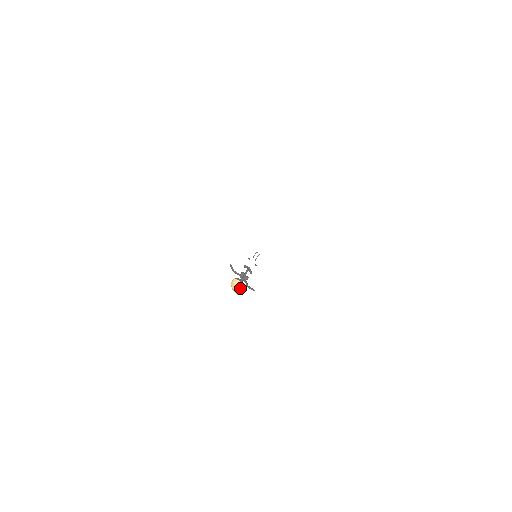
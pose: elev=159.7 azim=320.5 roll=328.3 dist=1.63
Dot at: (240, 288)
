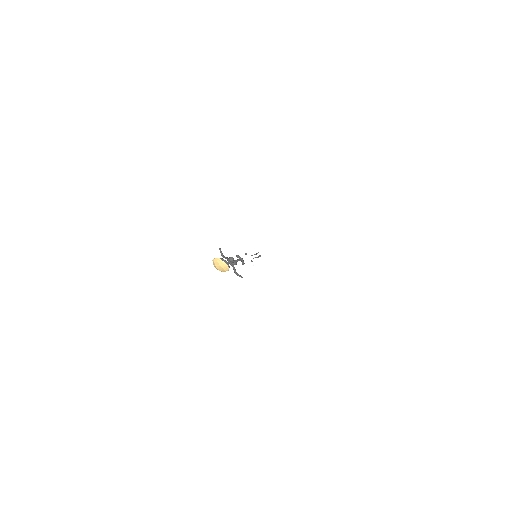
Dot at: (225, 269)
